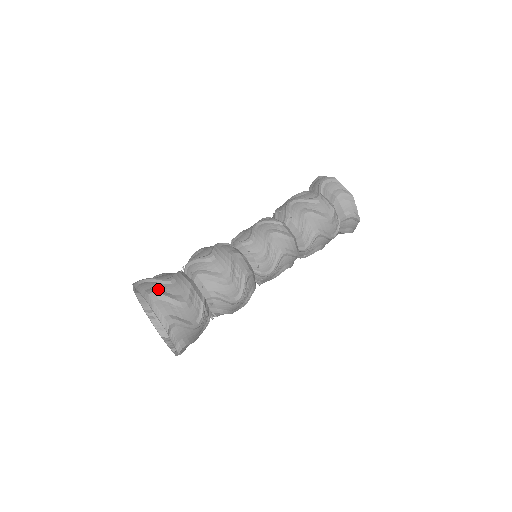
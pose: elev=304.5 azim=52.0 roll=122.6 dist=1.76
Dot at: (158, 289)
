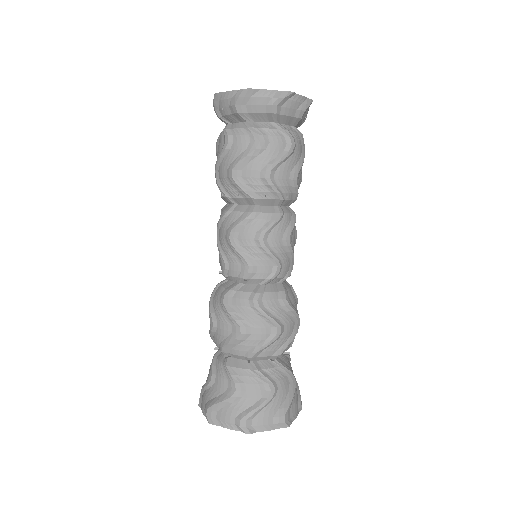
Dot at: (279, 408)
